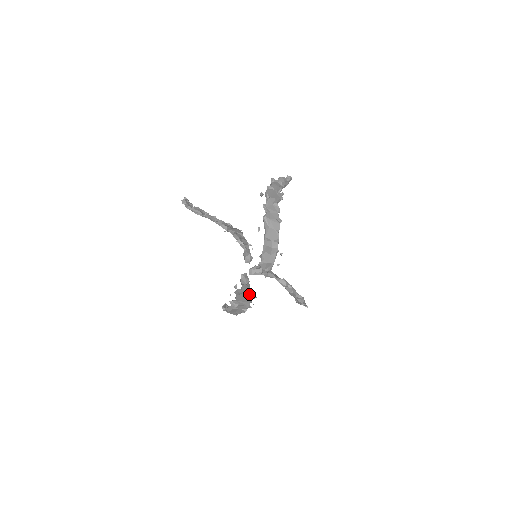
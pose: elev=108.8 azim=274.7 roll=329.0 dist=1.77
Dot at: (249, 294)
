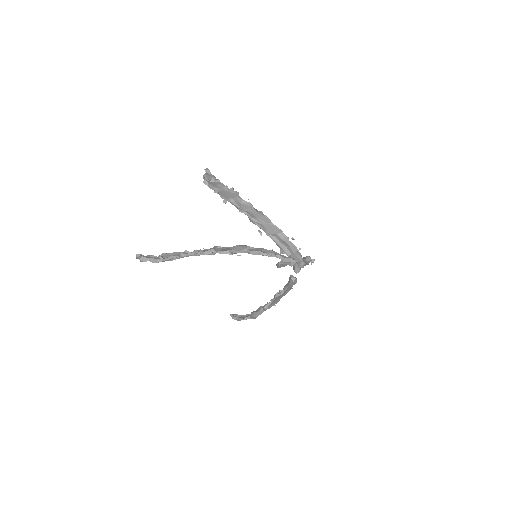
Dot at: (289, 289)
